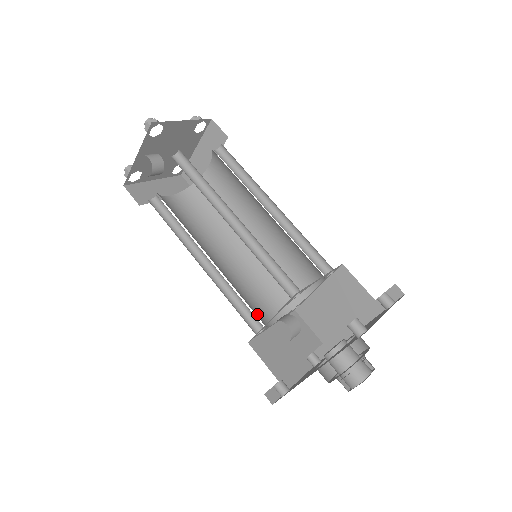
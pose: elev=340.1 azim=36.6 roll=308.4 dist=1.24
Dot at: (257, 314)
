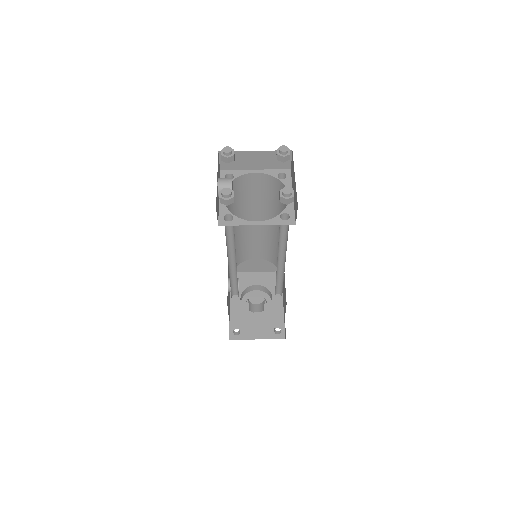
Dot at: (244, 255)
